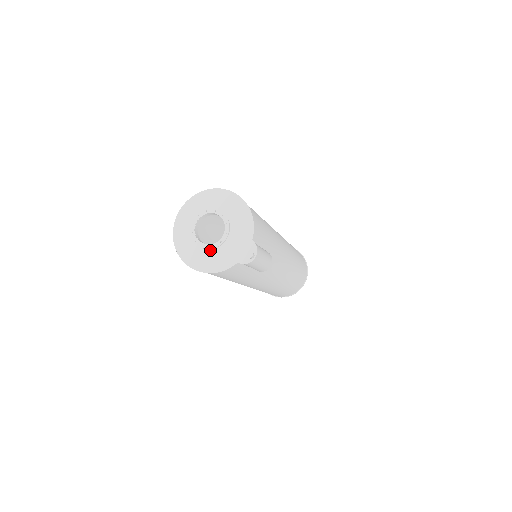
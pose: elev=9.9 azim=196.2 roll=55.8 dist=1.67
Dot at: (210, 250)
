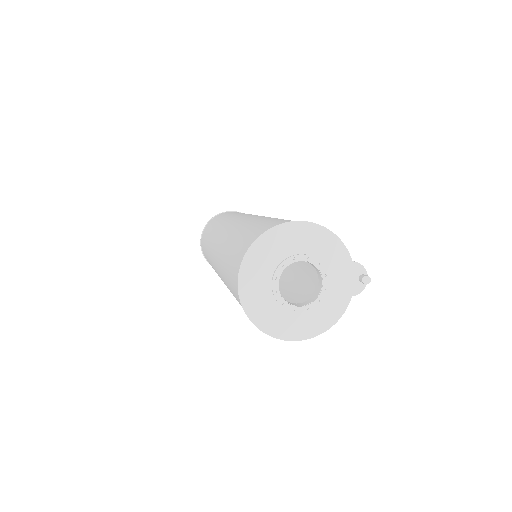
Dot at: occluded
